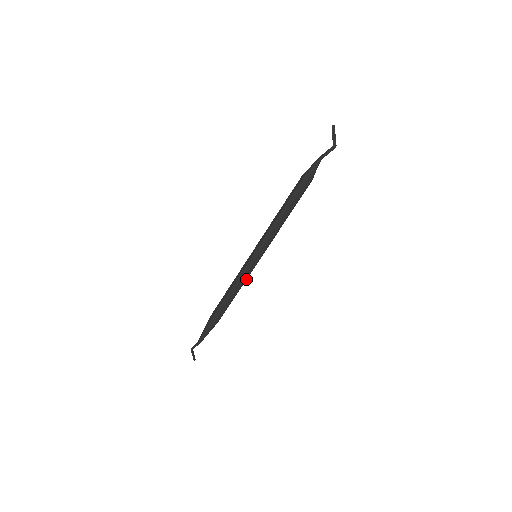
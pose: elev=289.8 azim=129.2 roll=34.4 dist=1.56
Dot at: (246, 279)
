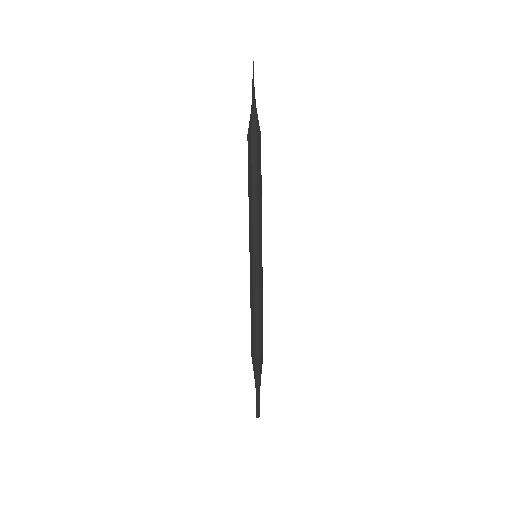
Dot at: (258, 290)
